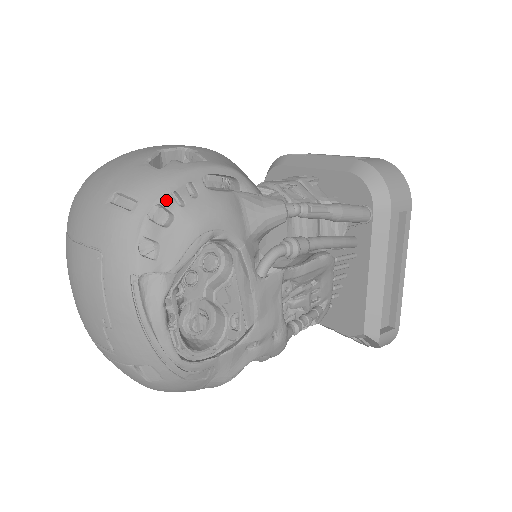
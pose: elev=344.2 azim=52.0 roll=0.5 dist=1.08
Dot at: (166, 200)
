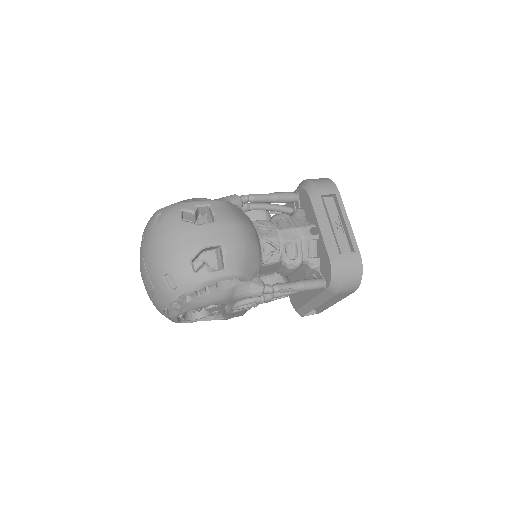
Dot at: (191, 293)
